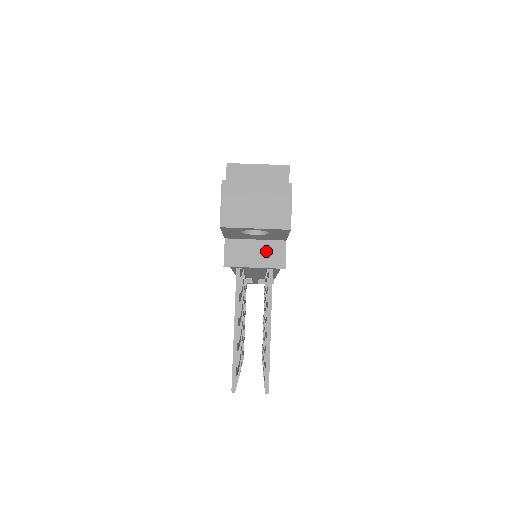
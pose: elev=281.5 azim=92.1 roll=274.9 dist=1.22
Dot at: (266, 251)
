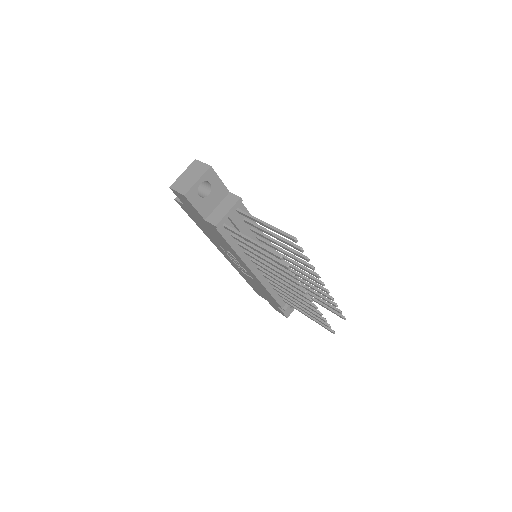
Dot at: (226, 203)
